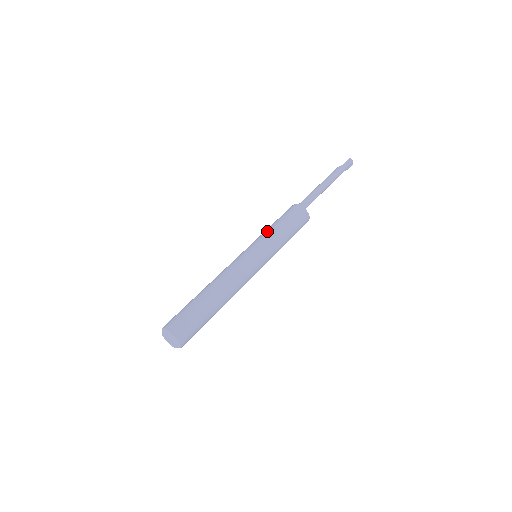
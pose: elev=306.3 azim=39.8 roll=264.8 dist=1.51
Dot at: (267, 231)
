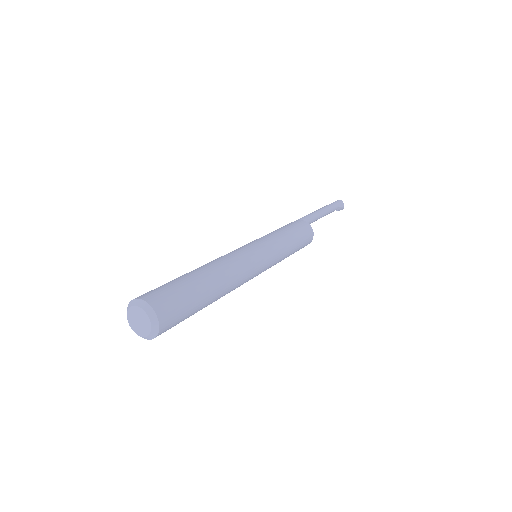
Dot at: occluded
